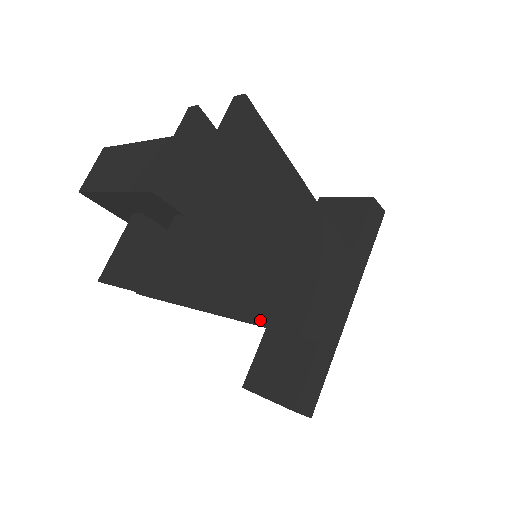
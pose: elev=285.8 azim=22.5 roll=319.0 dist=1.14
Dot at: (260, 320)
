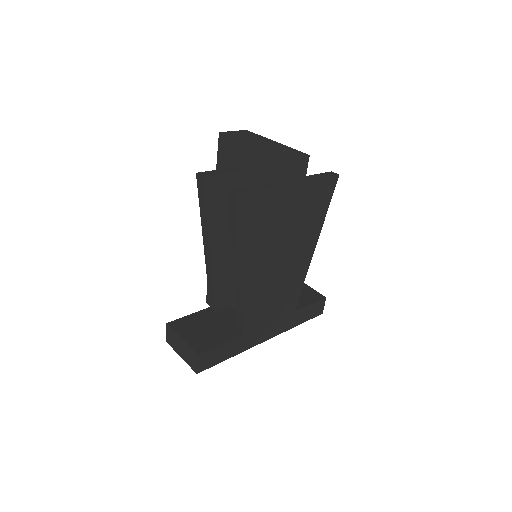
Dot at: (243, 278)
